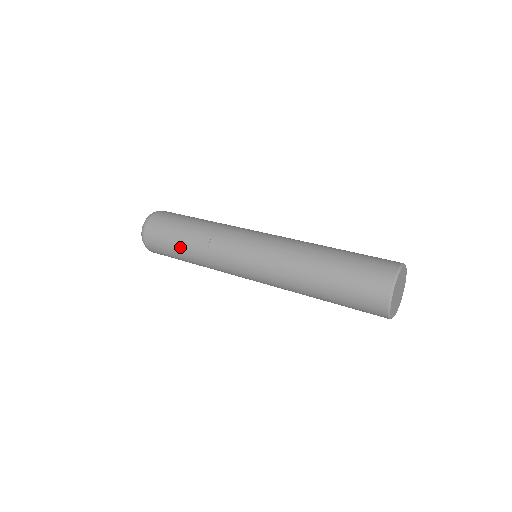
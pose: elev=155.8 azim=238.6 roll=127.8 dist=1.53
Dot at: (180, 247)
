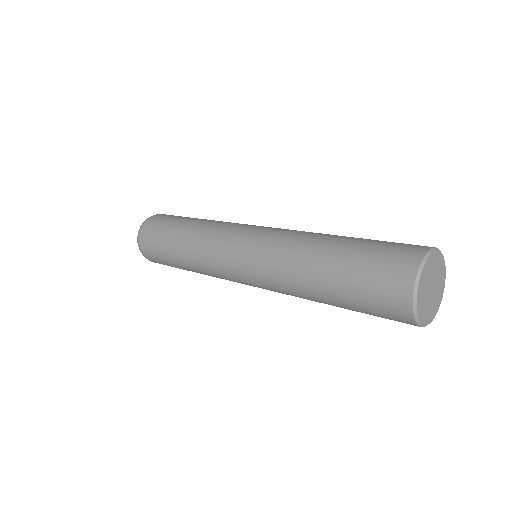
Dot at: (178, 265)
